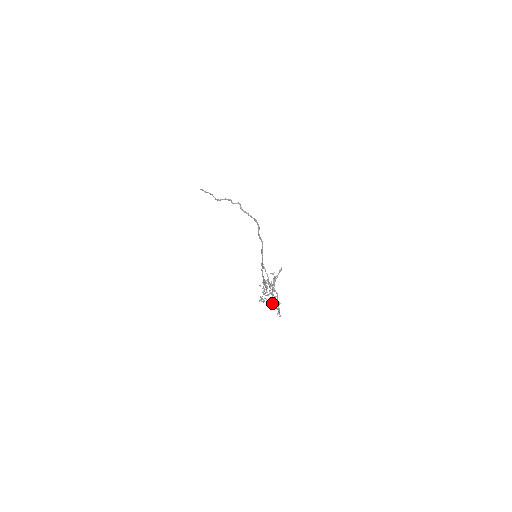
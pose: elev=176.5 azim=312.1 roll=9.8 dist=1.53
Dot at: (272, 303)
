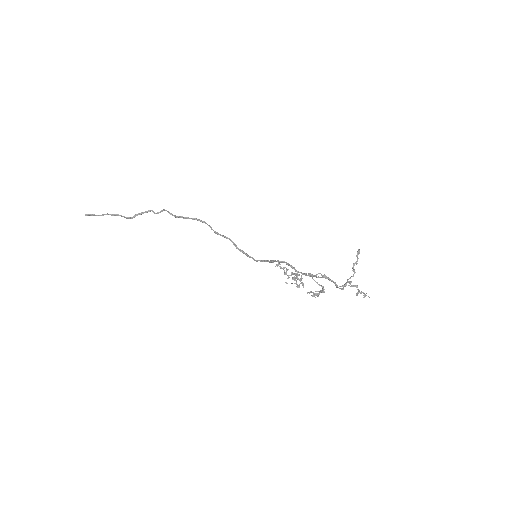
Dot at: (324, 292)
